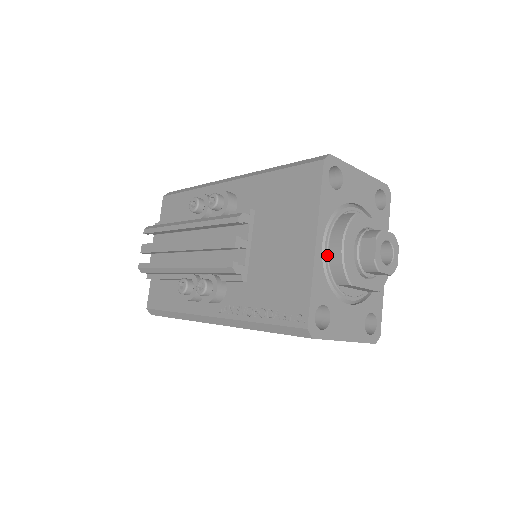
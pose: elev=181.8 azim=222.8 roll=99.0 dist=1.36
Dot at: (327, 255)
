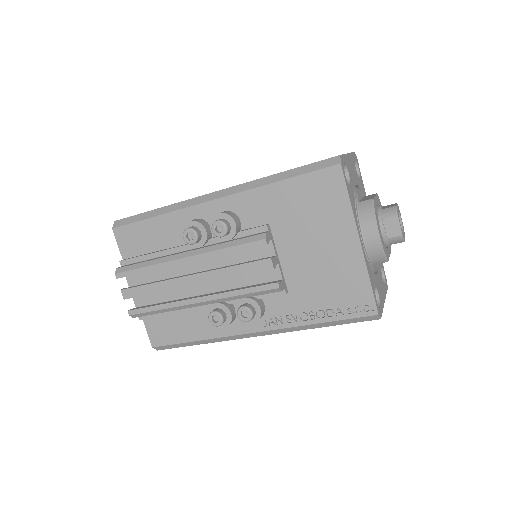
Dot at: (364, 246)
